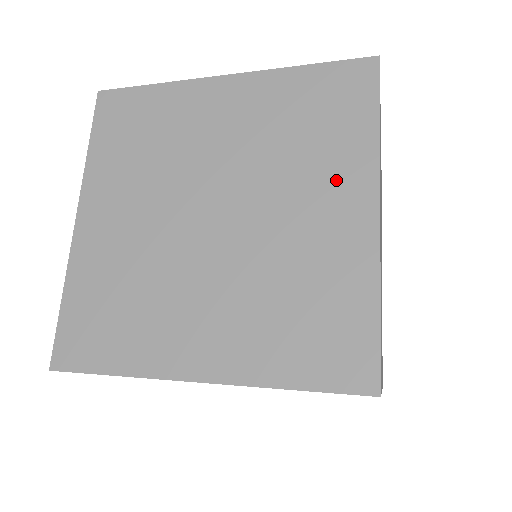
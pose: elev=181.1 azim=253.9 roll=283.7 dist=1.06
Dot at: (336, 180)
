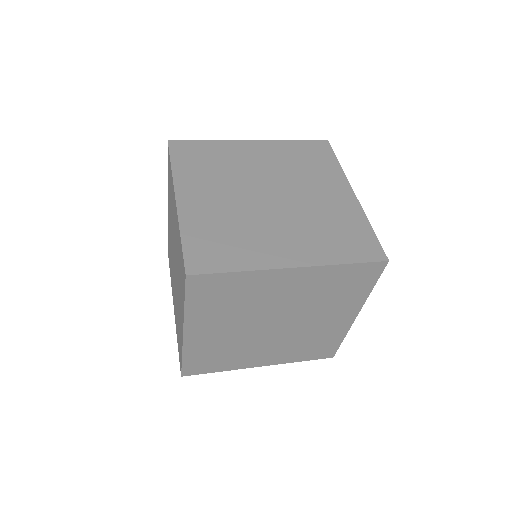
Dot at: (329, 182)
